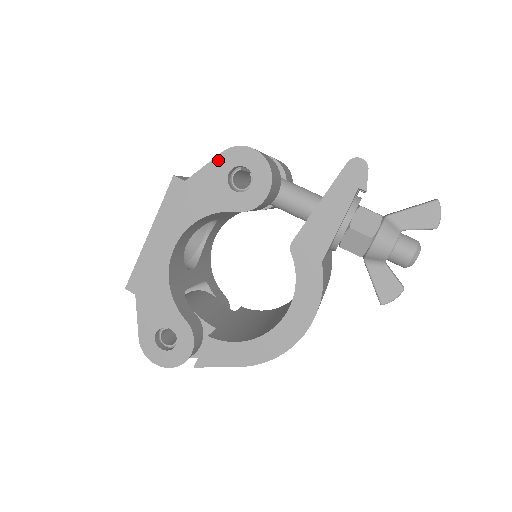
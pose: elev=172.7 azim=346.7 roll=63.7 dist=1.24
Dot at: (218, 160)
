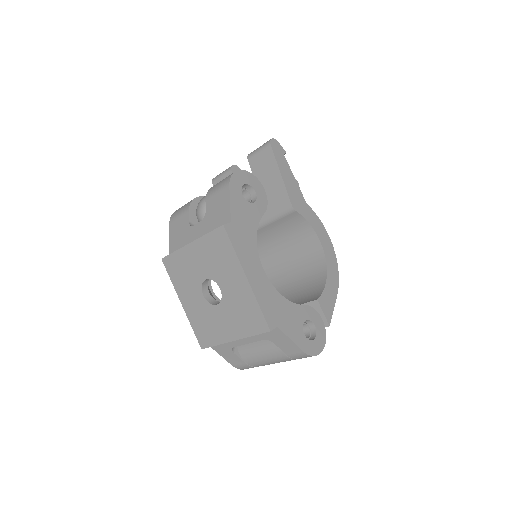
Dot at: (232, 192)
